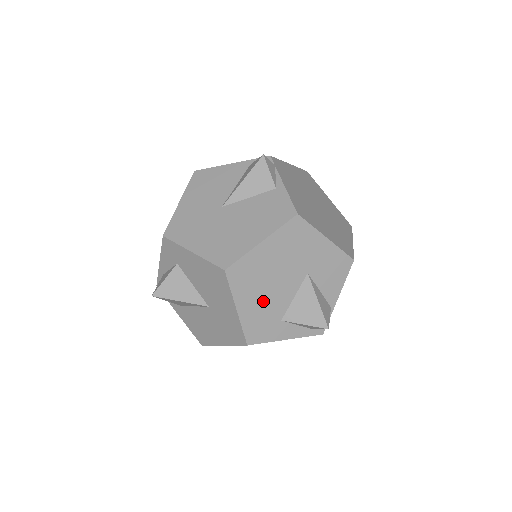
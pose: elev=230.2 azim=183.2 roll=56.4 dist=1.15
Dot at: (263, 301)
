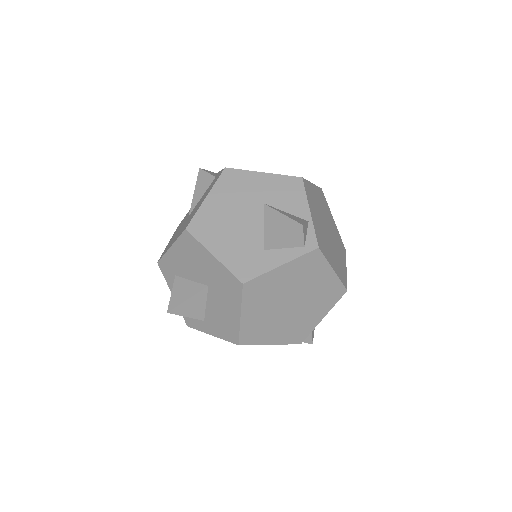
Dot at: (235, 240)
